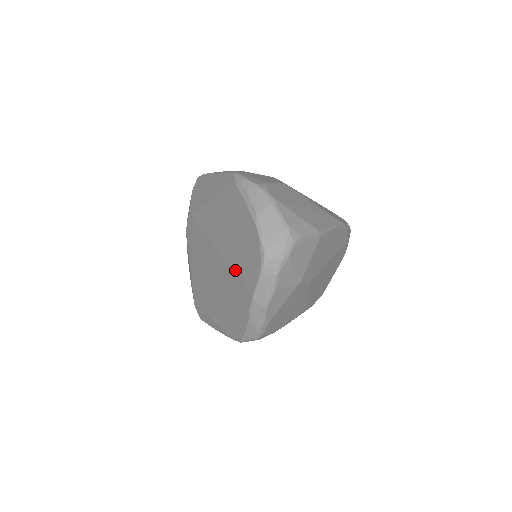
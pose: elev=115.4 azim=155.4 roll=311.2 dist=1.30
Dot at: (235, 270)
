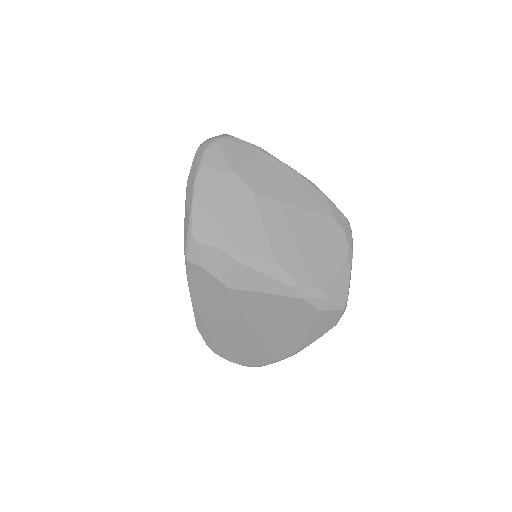
Dot at: occluded
